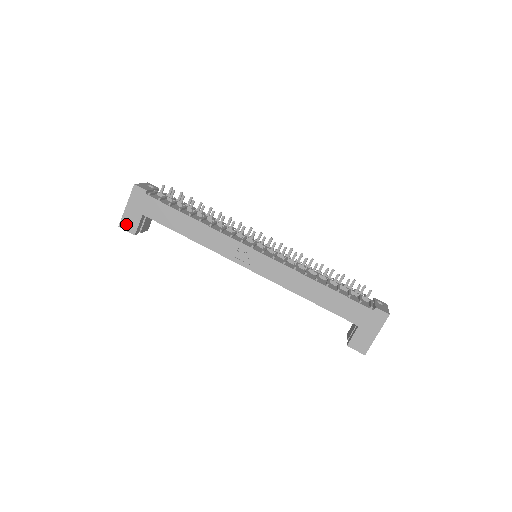
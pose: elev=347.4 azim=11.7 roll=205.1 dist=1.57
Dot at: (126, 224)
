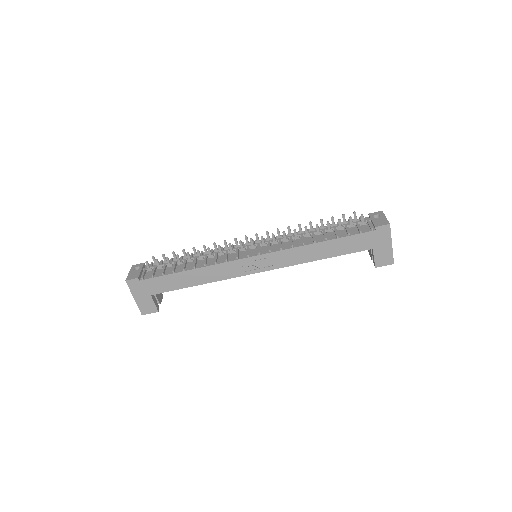
Dot at: (145, 310)
